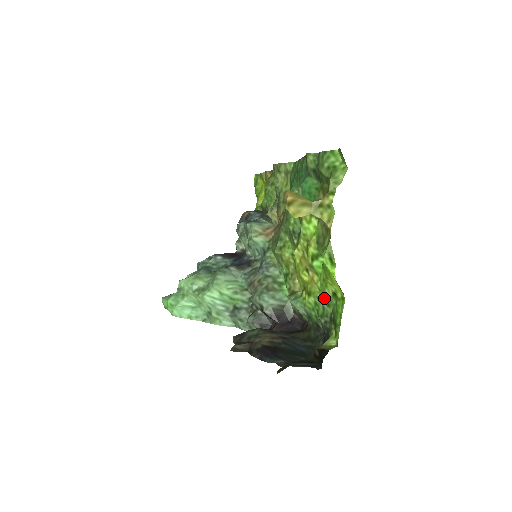
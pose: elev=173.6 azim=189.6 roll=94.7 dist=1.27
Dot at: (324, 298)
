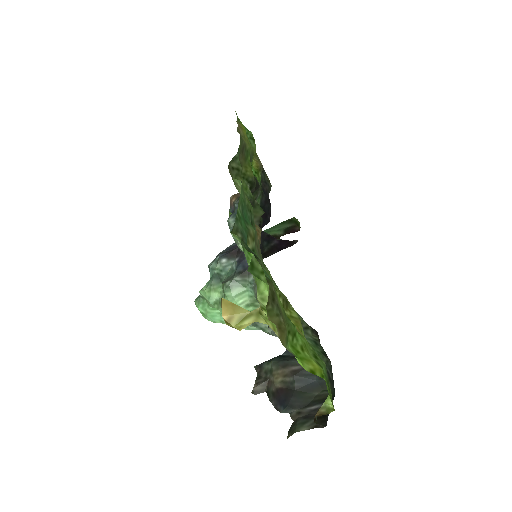
Dot at: (314, 351)
